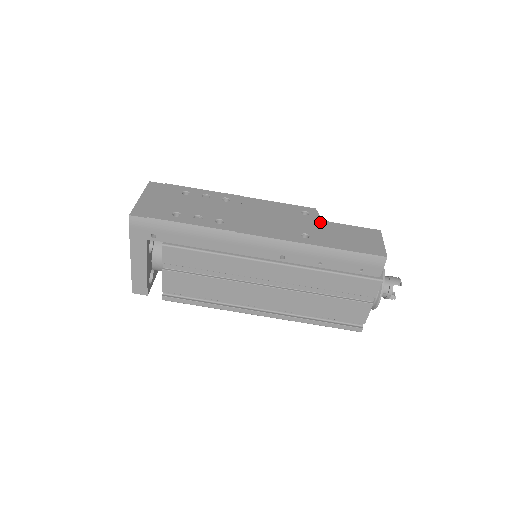
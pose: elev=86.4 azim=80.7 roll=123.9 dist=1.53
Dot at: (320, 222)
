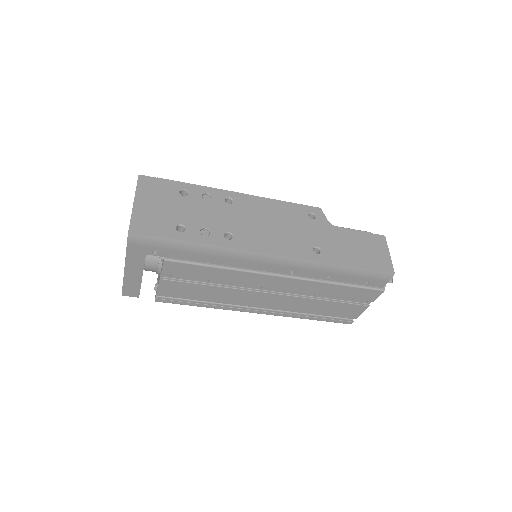
Dot at: (328, 229)
